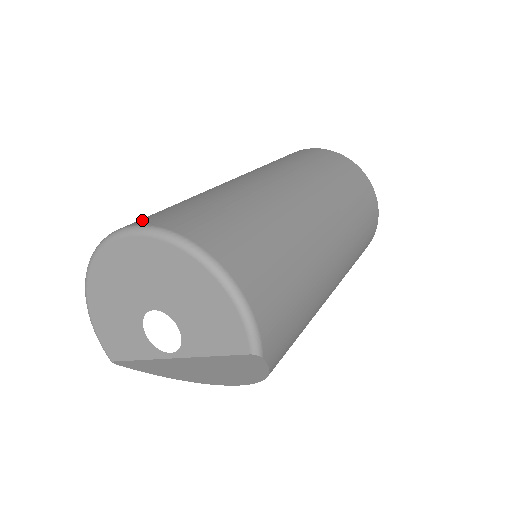
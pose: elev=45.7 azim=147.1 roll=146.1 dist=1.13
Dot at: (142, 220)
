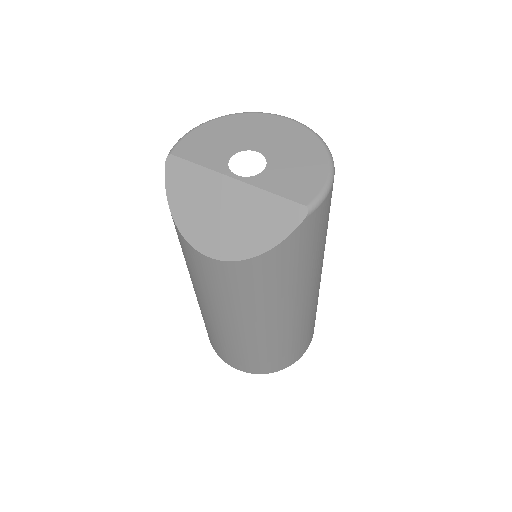
Dot at: occluded
